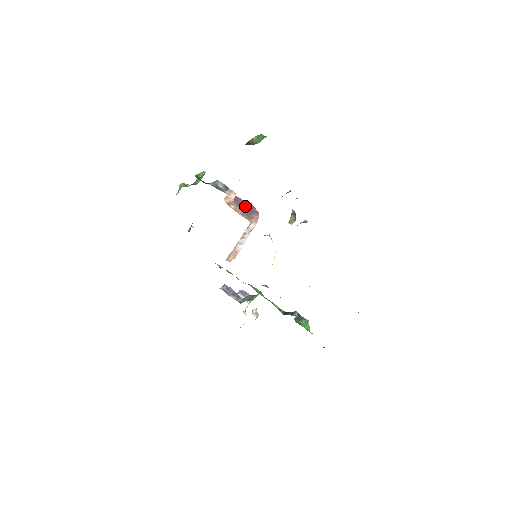
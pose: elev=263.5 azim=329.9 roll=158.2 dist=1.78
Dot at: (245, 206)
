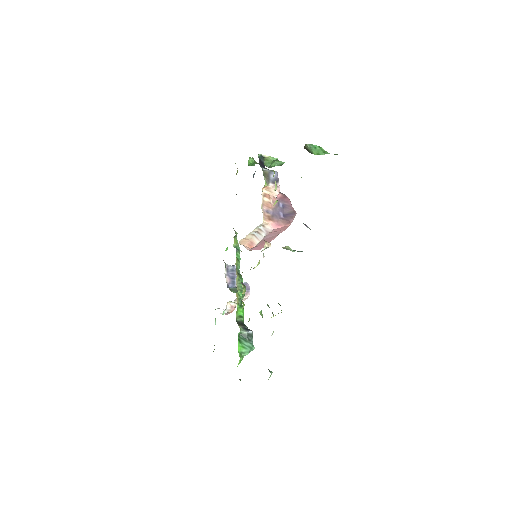
Dot at: (286, 210)
